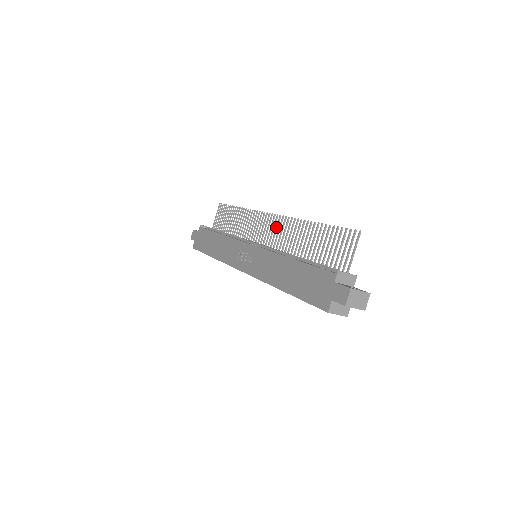
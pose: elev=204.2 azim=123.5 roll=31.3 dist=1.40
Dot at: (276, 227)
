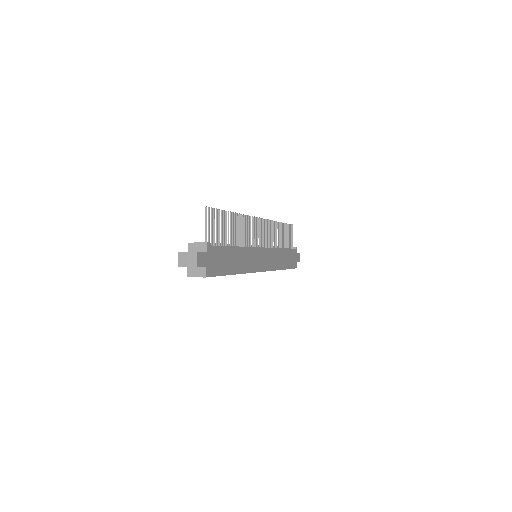
Dot at: (253, 227)
